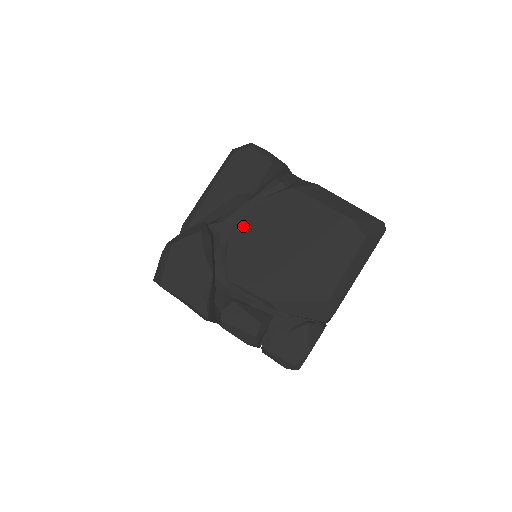
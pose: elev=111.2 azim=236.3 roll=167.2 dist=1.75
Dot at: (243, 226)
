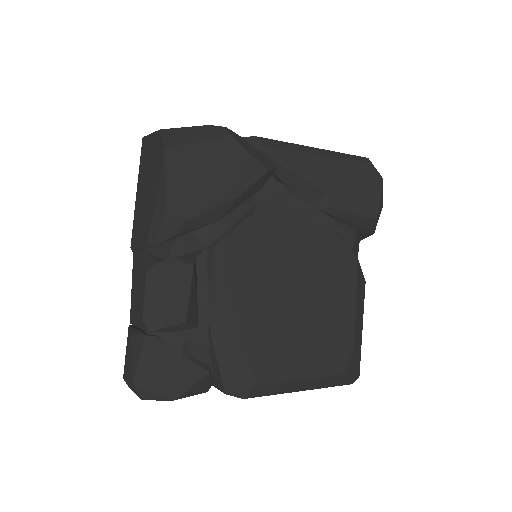
Dot at: (291, 222)
